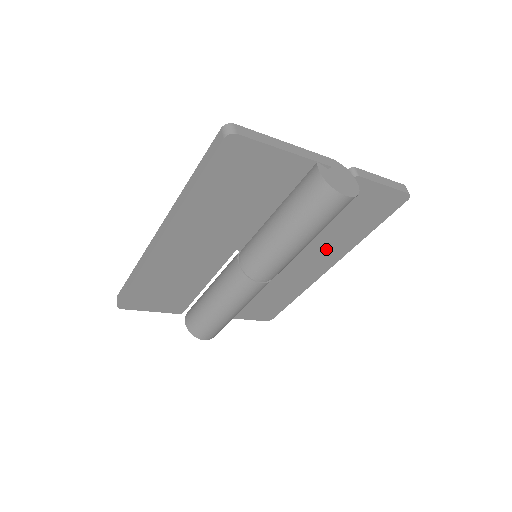
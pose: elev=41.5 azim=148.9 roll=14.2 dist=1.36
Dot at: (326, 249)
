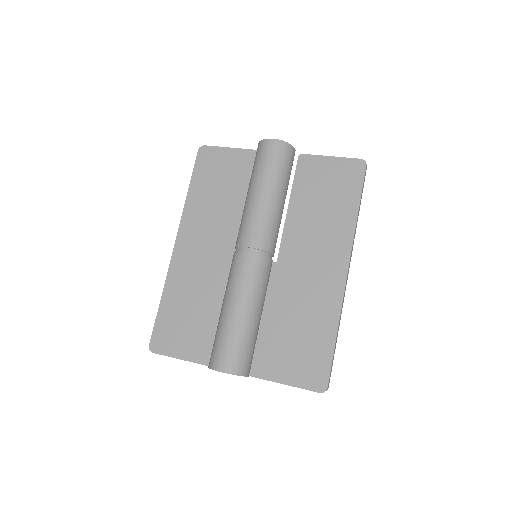
Dot at: (324, 240)
